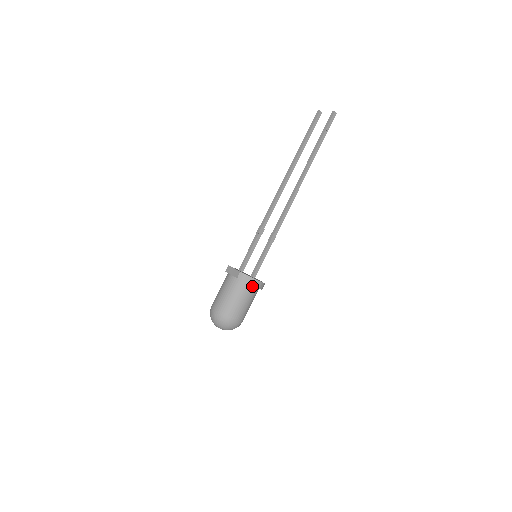
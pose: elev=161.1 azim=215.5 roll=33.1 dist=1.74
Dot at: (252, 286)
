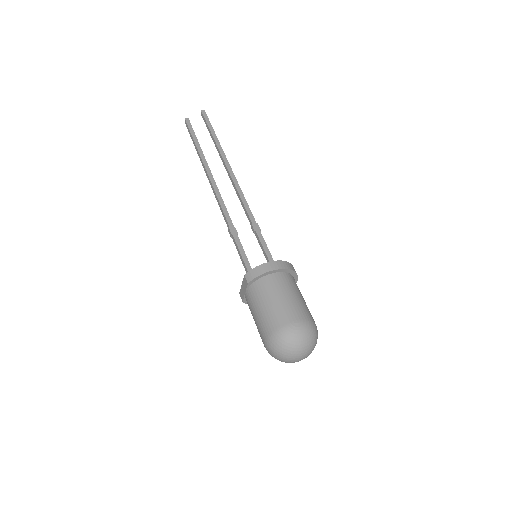
Dot at: (273, 274)
